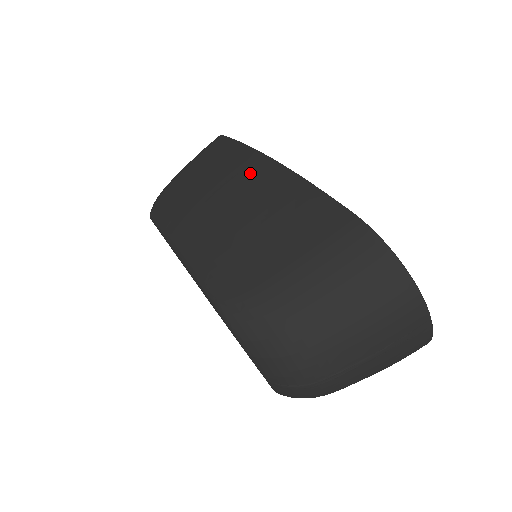
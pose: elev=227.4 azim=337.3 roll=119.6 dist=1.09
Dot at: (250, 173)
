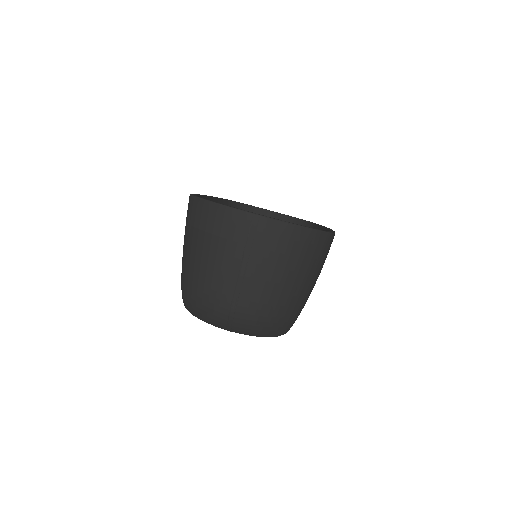
Dot at: occluded
